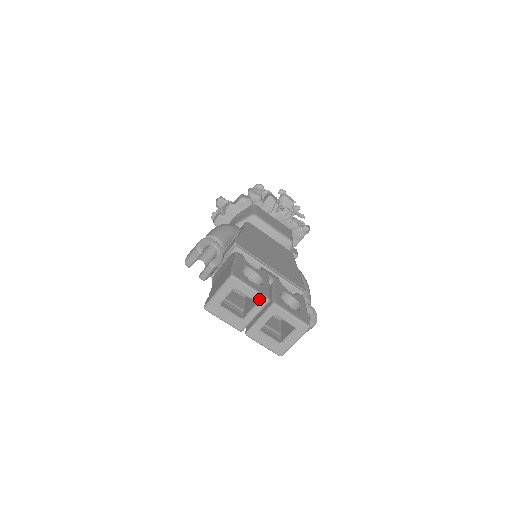
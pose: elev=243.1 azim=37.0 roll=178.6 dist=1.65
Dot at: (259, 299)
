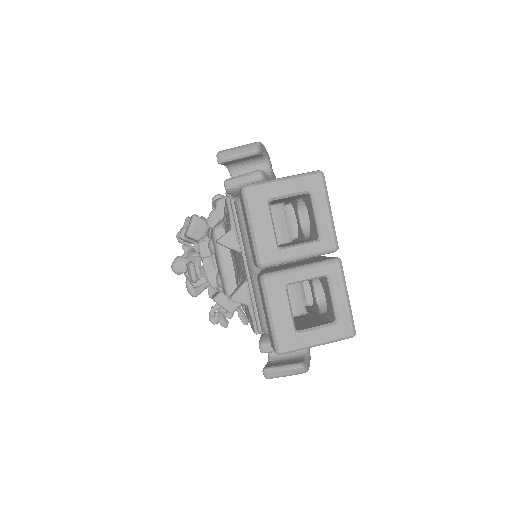
Dot at: (328, 235)
